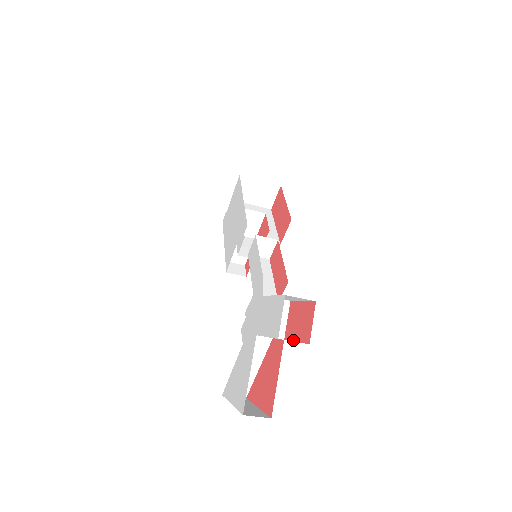
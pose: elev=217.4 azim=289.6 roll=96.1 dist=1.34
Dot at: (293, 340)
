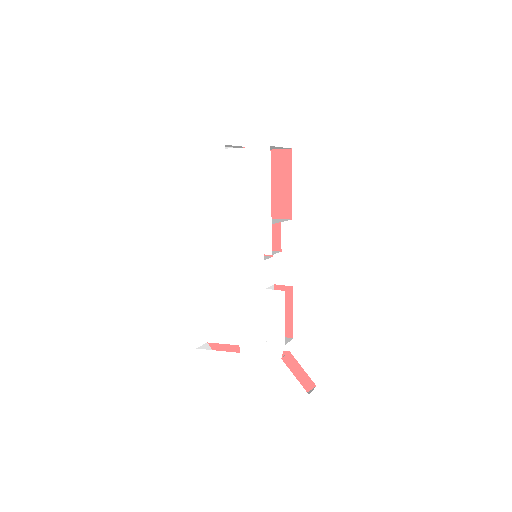
Dot at: occluded
